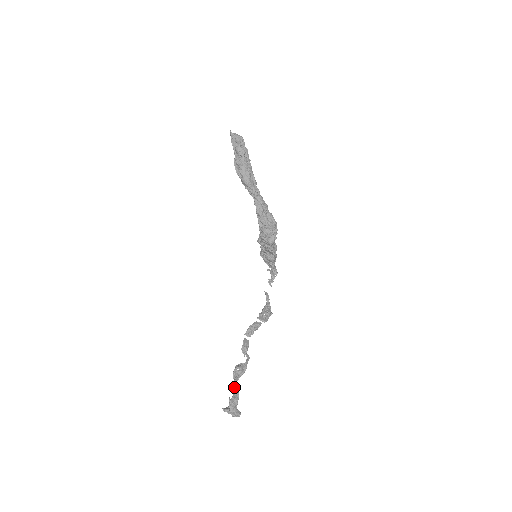
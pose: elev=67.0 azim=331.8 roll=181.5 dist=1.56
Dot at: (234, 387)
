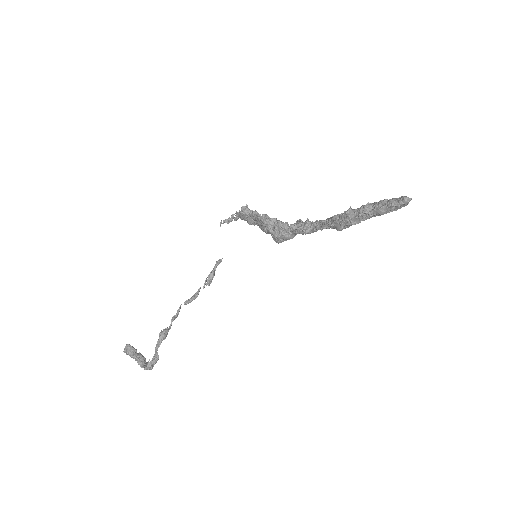
Dot at: (156, 354)
